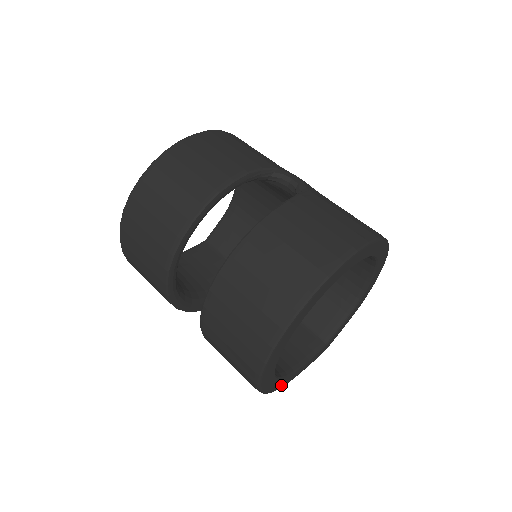
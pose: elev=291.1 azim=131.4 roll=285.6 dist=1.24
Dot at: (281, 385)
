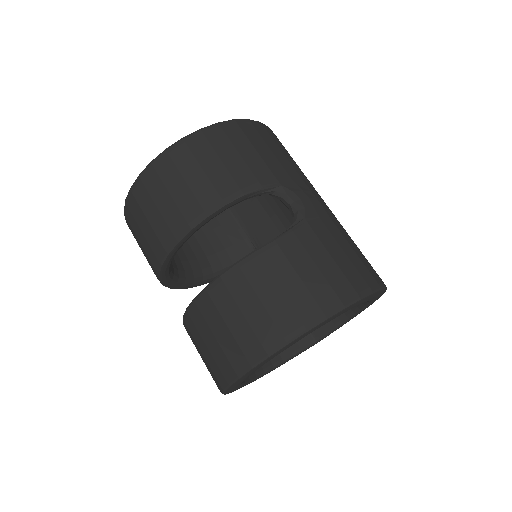
Dot at: occluded
